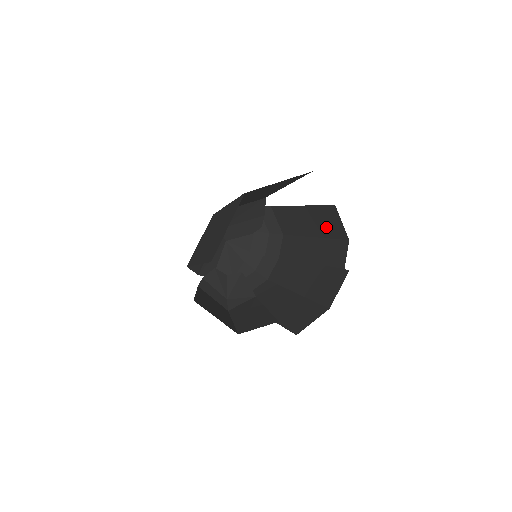
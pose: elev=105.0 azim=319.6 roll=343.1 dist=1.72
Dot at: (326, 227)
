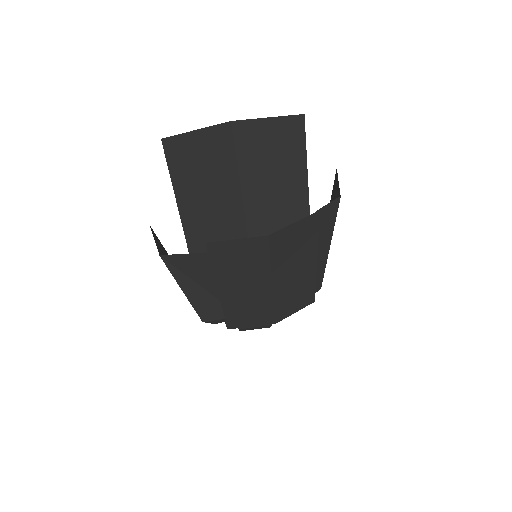
Dot at: occluded
